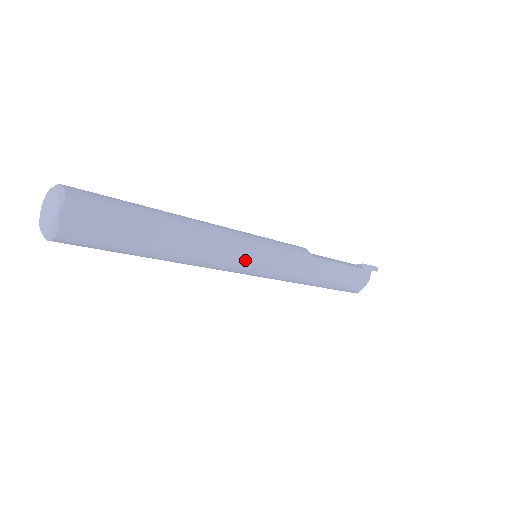
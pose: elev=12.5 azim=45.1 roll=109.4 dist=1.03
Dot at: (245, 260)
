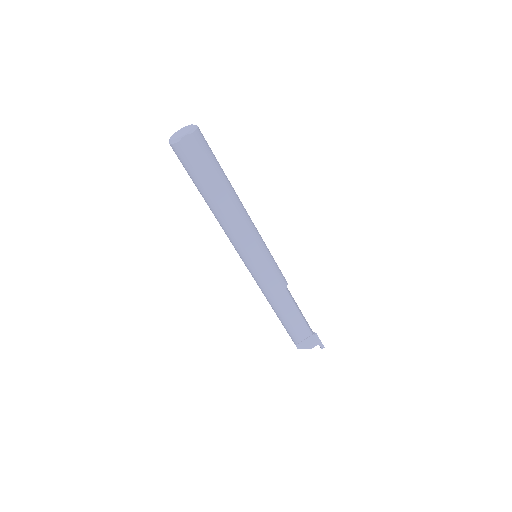
Dot at: (247, 248)
